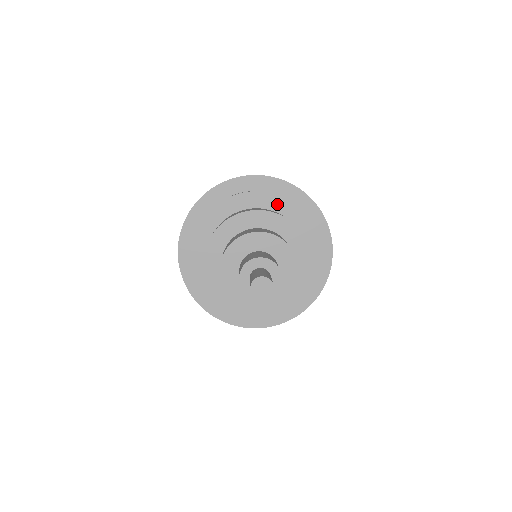
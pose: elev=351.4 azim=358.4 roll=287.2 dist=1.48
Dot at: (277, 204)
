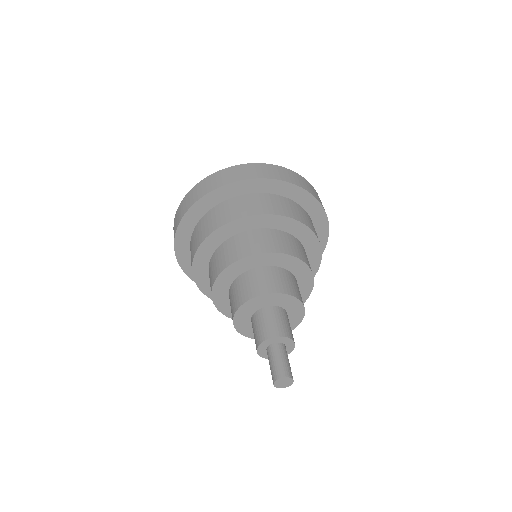
Dot at: (312, 246)
